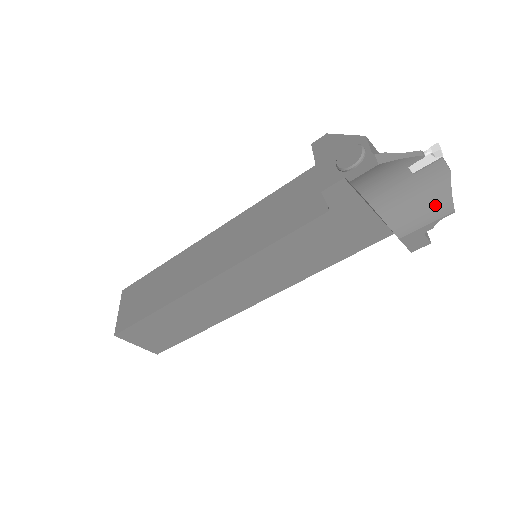
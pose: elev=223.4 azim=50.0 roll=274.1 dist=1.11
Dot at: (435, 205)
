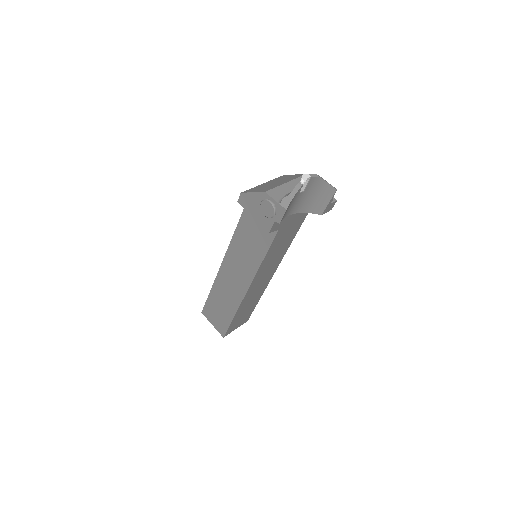
Dot at: (325, 192)
